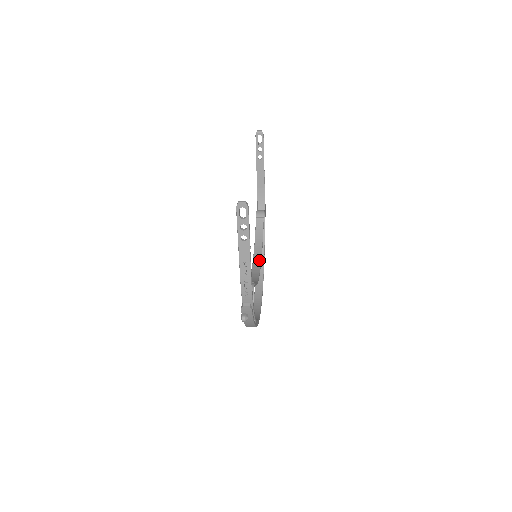
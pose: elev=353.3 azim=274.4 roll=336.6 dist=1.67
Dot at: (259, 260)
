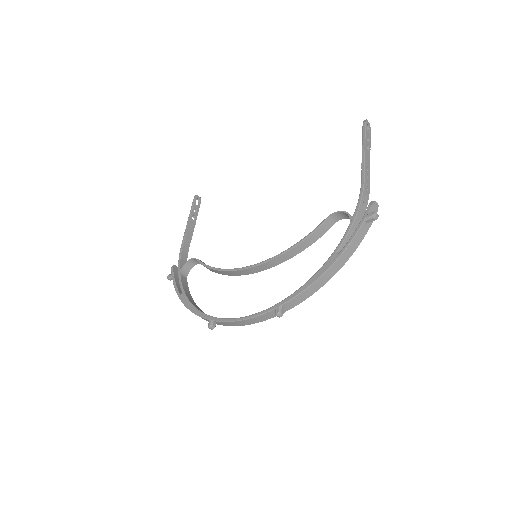
Dot at: (247, 271)
